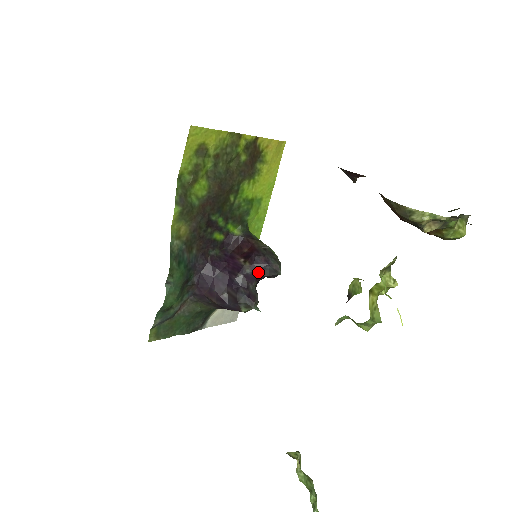
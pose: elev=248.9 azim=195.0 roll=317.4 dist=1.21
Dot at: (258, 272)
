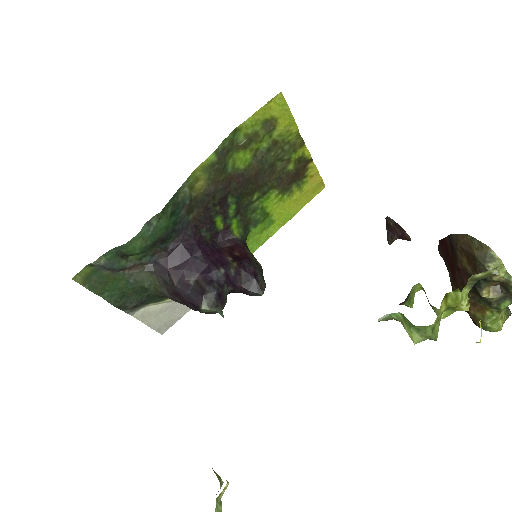
Dot at: (240, 279)
